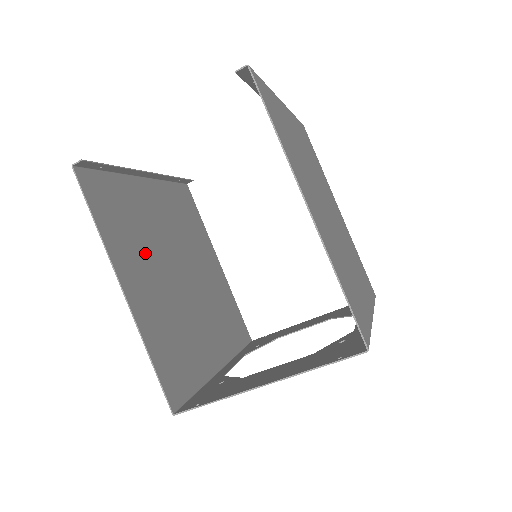
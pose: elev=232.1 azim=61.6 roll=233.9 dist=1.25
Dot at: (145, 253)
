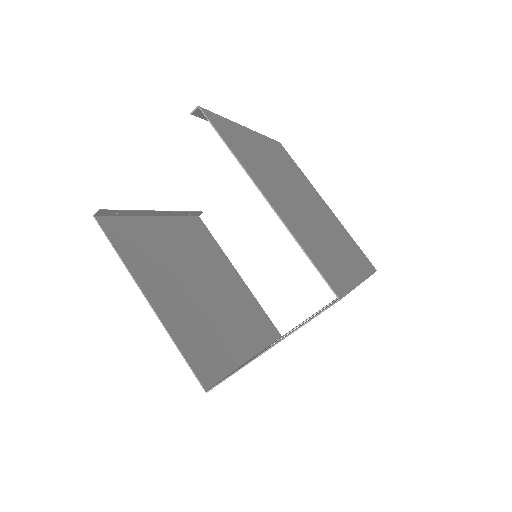
Dot at: (165, 273)
